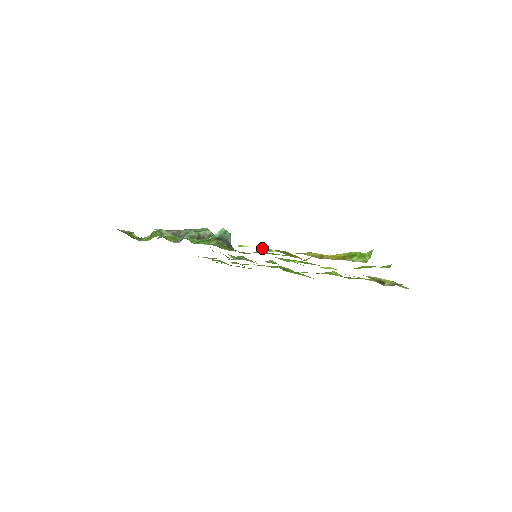
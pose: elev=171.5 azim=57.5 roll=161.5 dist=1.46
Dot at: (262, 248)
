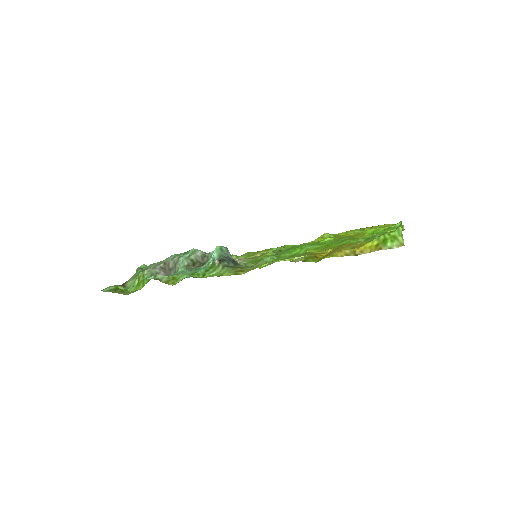
Dot at: (281, 260)
